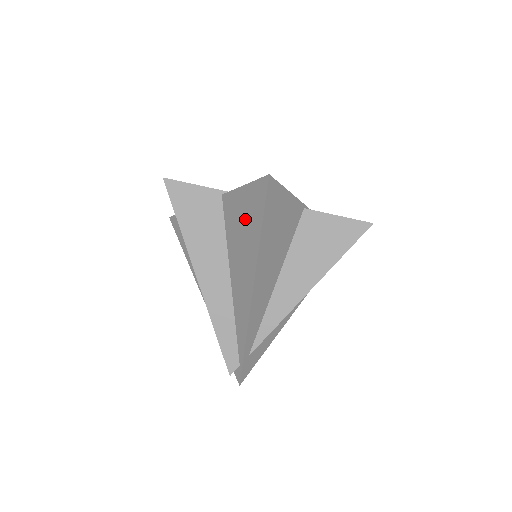
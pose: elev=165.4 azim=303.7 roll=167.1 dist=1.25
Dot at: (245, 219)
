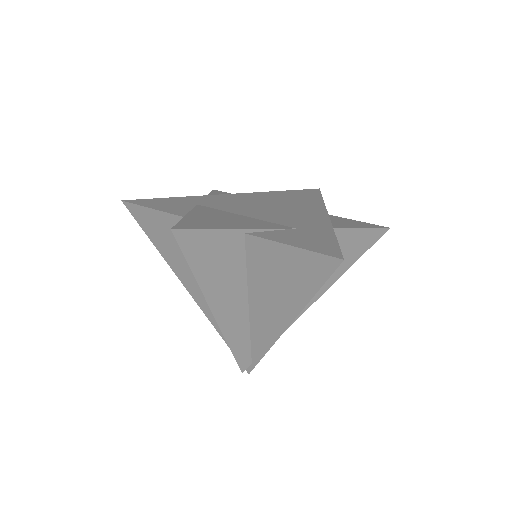
Dot at: (287, 274)
